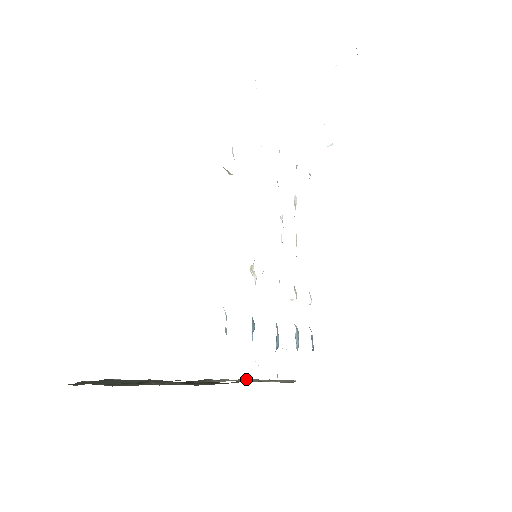
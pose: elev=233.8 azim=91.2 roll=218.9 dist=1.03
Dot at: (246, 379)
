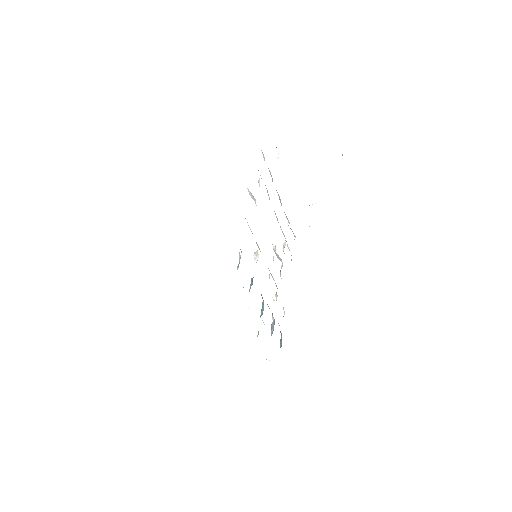
Dot at: occluded
